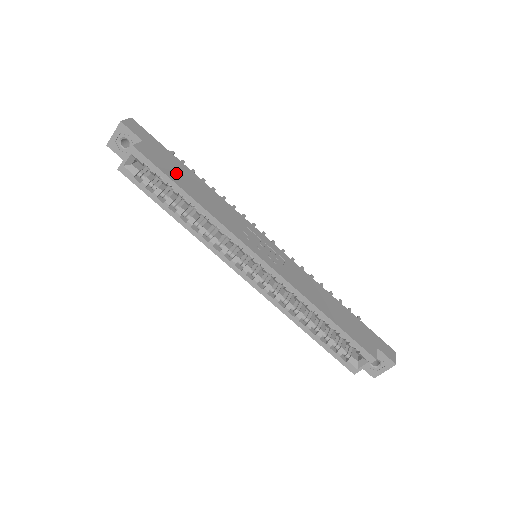
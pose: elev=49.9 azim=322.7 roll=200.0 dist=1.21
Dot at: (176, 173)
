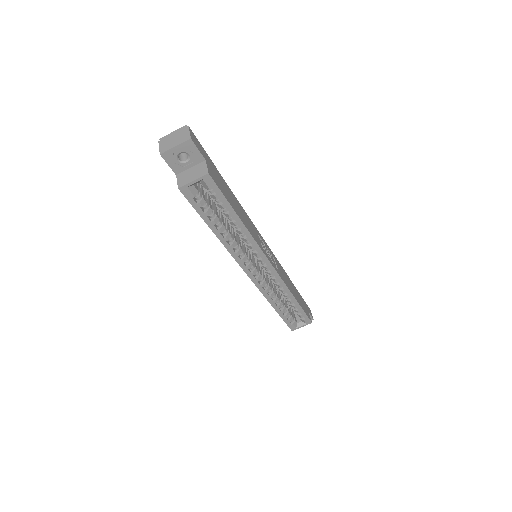
Dot at: (228, 194)
